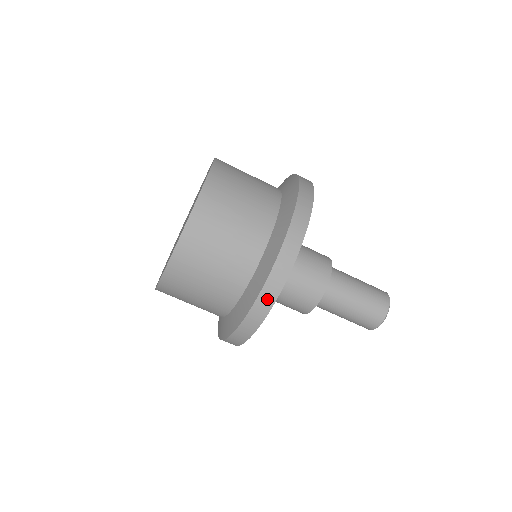
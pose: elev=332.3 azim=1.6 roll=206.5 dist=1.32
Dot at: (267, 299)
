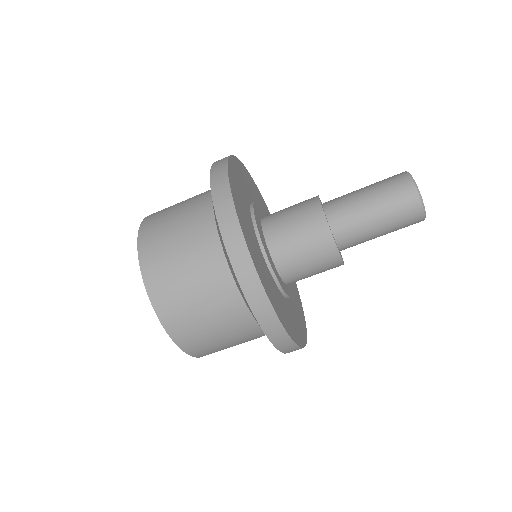
Dot at: (269, 321)
